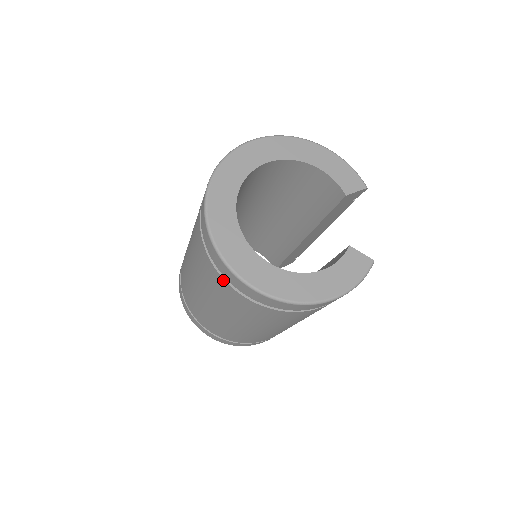
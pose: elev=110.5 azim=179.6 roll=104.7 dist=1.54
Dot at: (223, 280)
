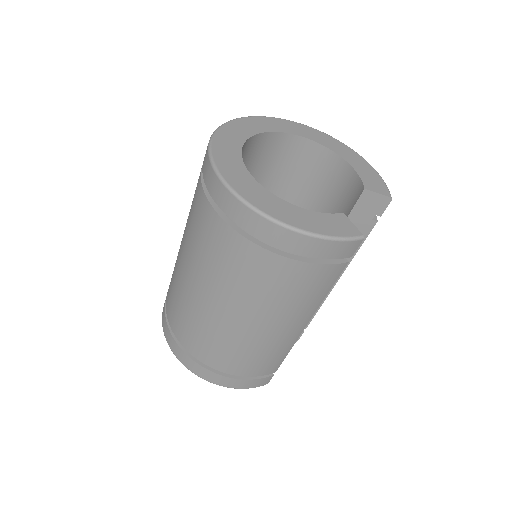
Dot at: (201, 185)
